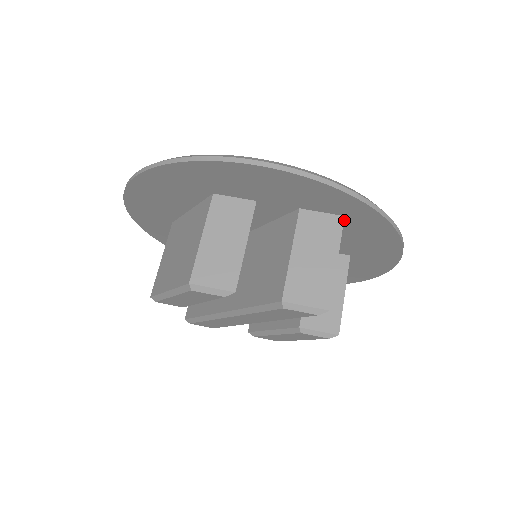
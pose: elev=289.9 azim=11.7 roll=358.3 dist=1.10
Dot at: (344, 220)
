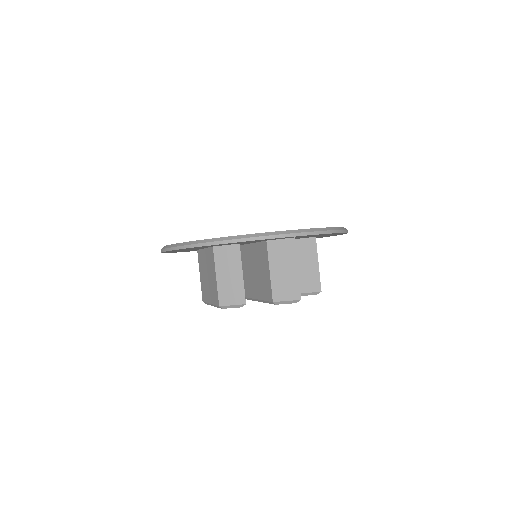
Dot at: (296, 237)
